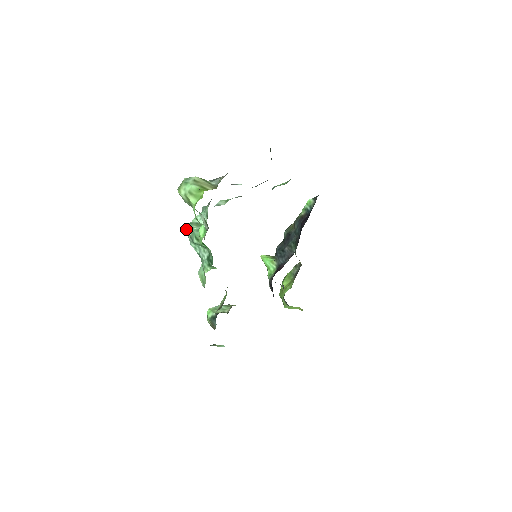
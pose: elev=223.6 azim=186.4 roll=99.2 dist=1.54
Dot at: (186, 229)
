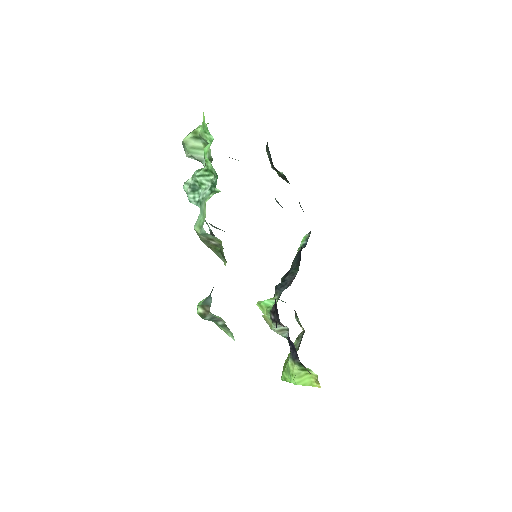
Dot at: (185, 182)
